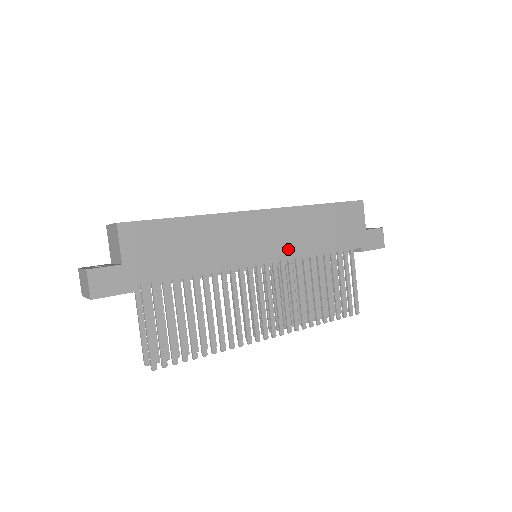
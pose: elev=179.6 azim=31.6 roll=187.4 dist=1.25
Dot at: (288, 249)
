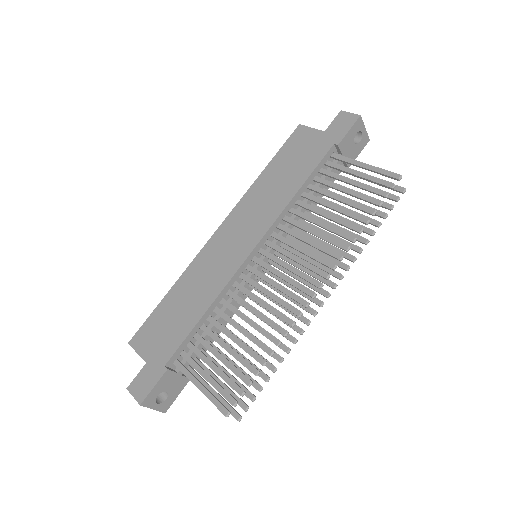
Dot at: (263, 222)
